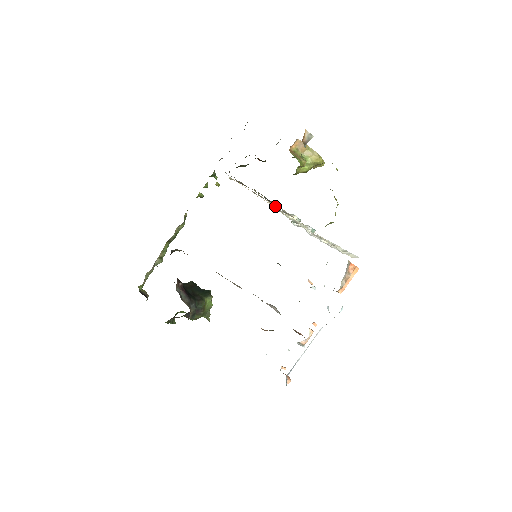
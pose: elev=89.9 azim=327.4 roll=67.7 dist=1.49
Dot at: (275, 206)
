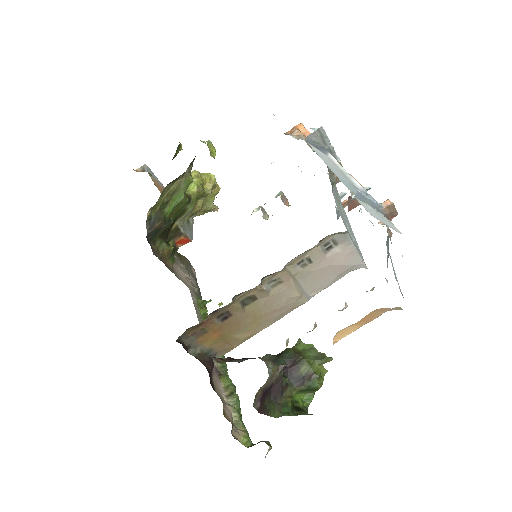
Dot at: occluded
